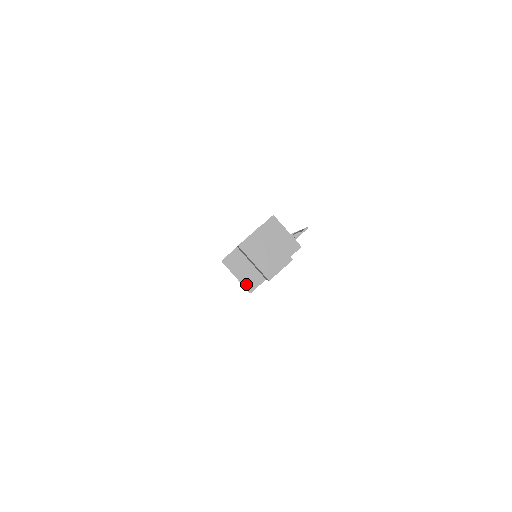
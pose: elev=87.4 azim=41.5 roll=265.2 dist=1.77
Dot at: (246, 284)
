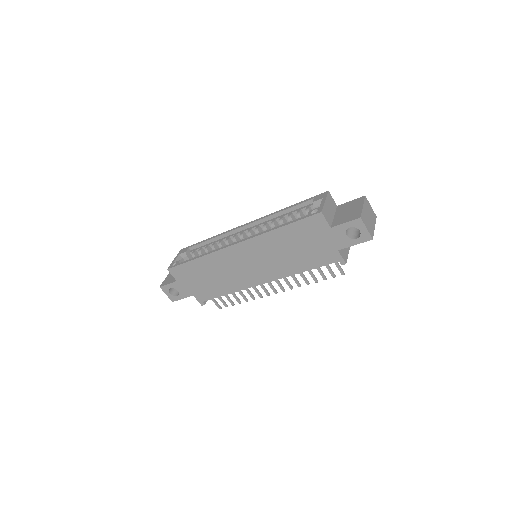
Dot at: (325, 209)
